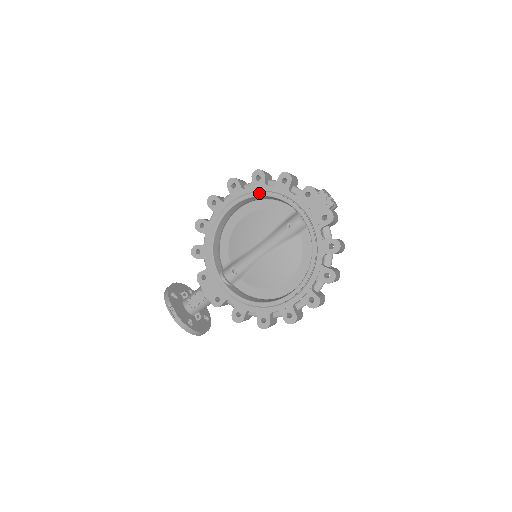
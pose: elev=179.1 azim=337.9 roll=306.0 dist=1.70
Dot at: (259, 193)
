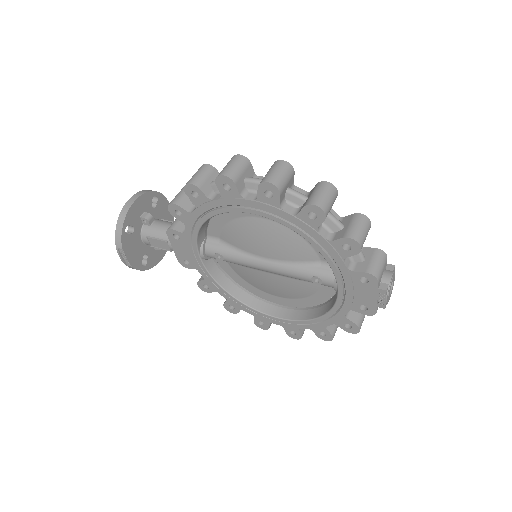
Dot at: (301, 232)
